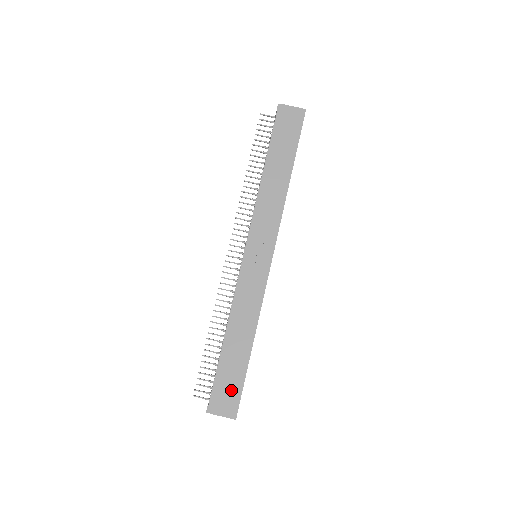
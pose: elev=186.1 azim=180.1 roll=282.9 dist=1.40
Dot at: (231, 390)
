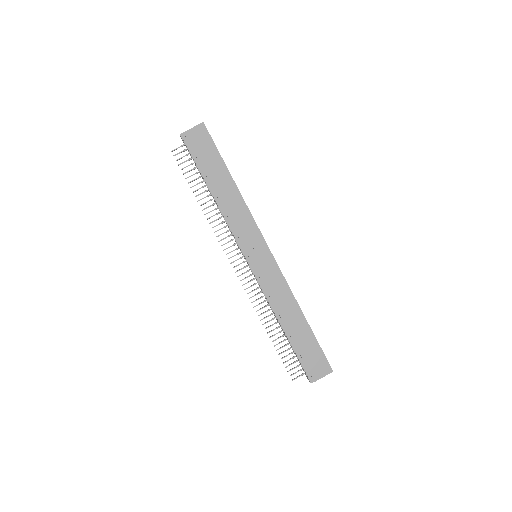
Dot at: (315, 356)
